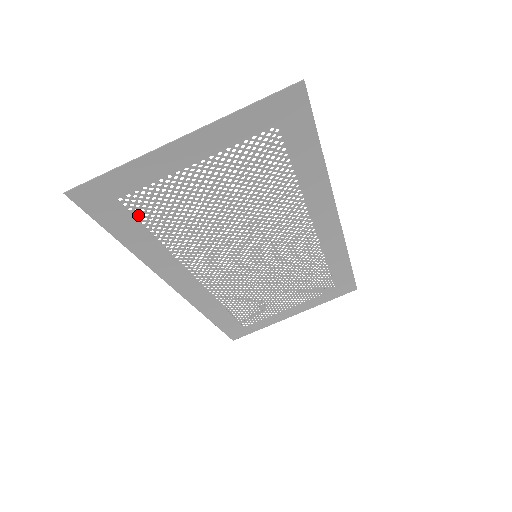
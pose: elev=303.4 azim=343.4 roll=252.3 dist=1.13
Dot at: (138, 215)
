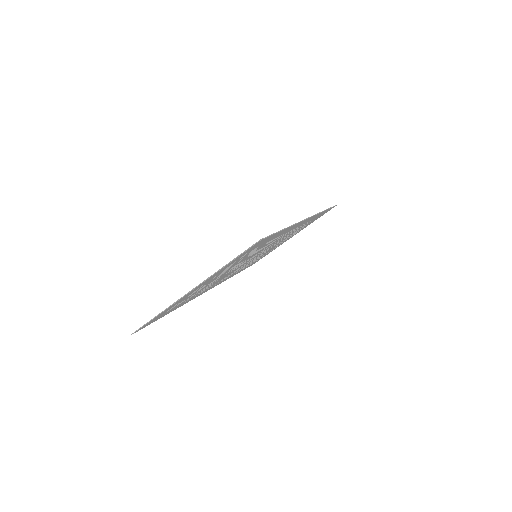
Dot at: (175, 307)
